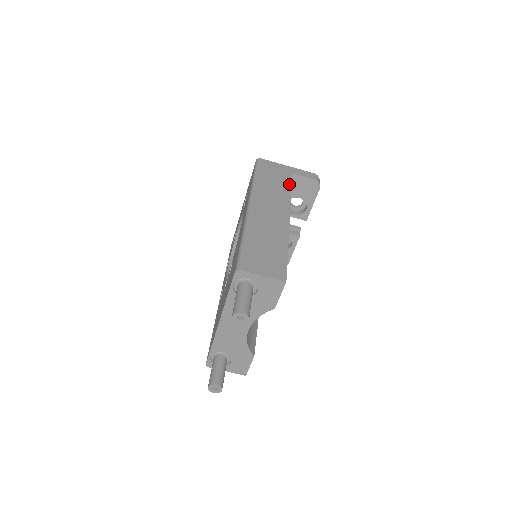
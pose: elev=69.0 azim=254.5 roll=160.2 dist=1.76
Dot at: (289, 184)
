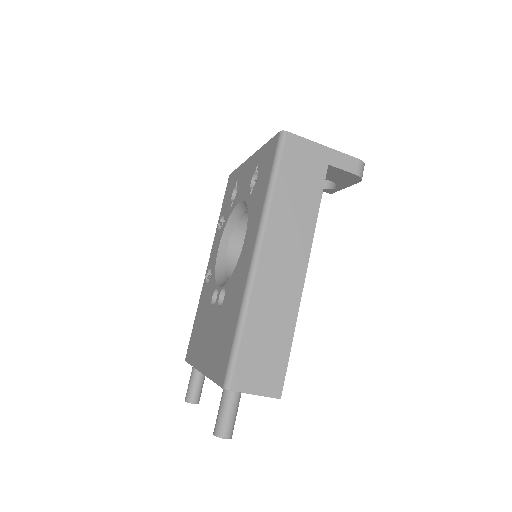
Dot at: (318, 195)
